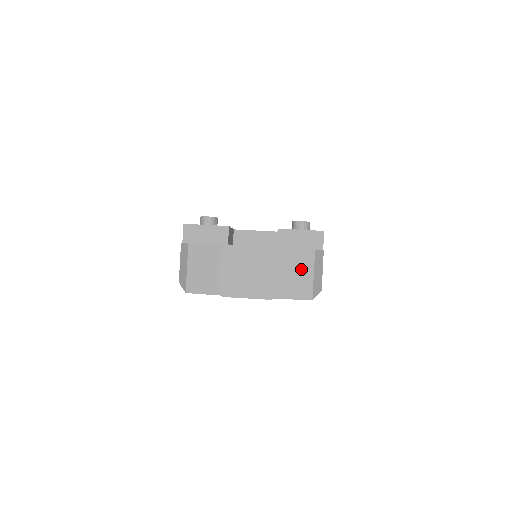
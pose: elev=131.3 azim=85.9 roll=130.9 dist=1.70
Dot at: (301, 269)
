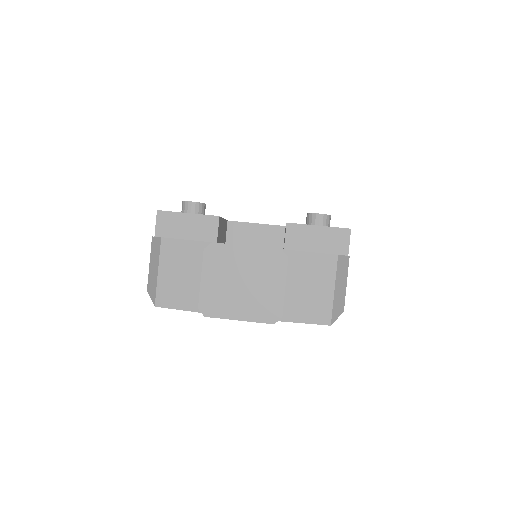
Dot at: (317, 281)
